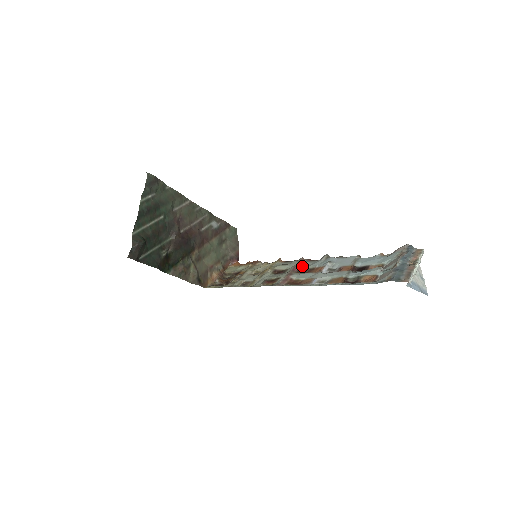
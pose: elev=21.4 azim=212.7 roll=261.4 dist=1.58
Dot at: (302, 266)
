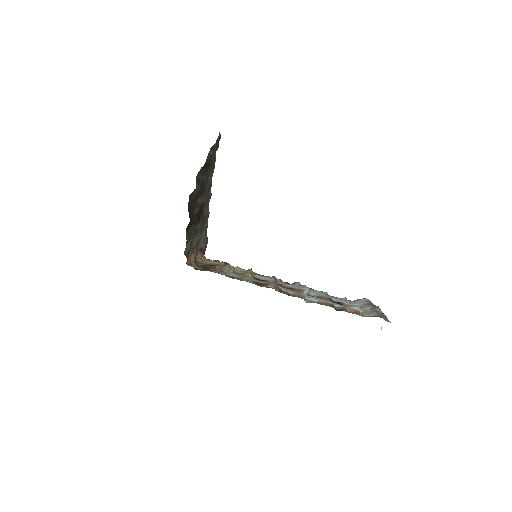
Dot at: (280, 283)
